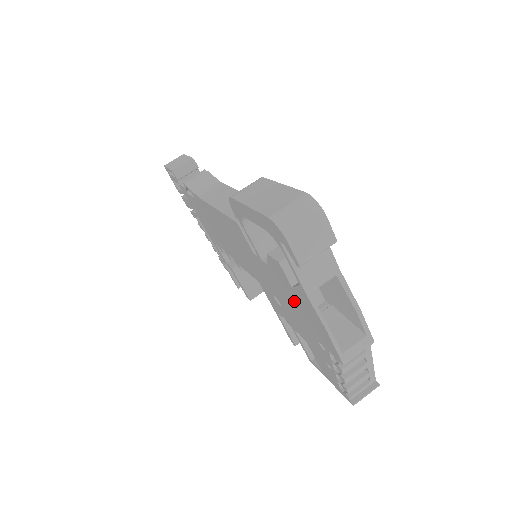
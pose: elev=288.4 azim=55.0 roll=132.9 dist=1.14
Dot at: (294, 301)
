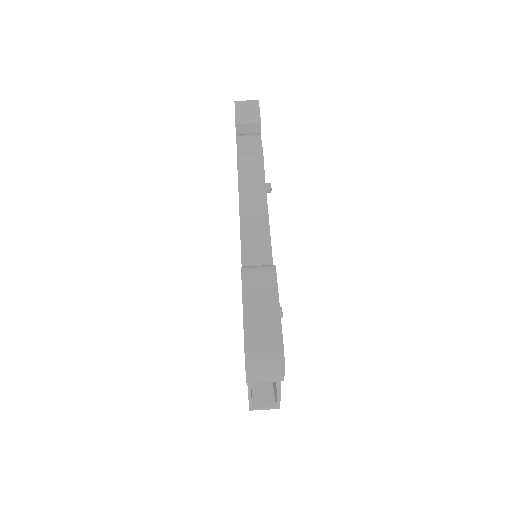
Dot at: occluded
